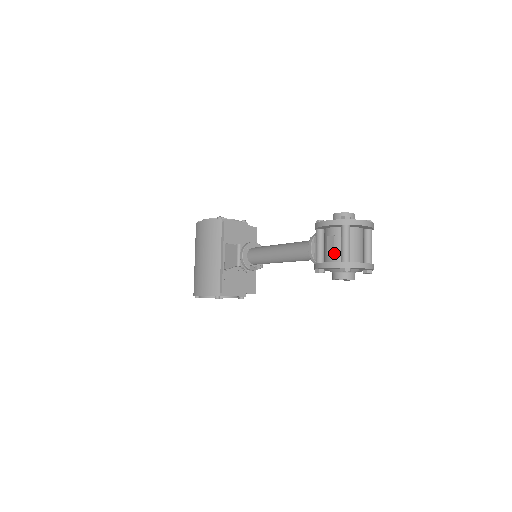
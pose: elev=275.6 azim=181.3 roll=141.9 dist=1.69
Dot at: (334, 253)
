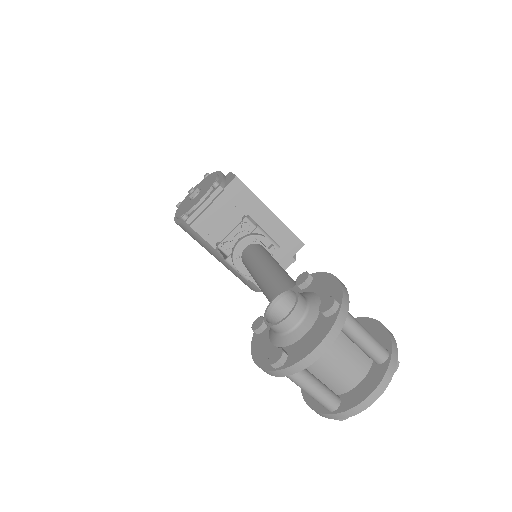
Dot at: occluded
